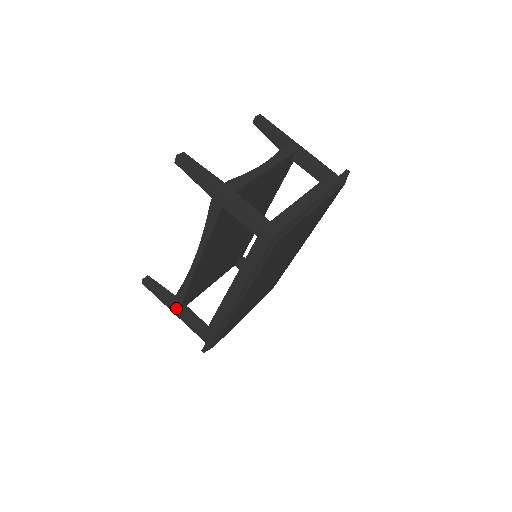
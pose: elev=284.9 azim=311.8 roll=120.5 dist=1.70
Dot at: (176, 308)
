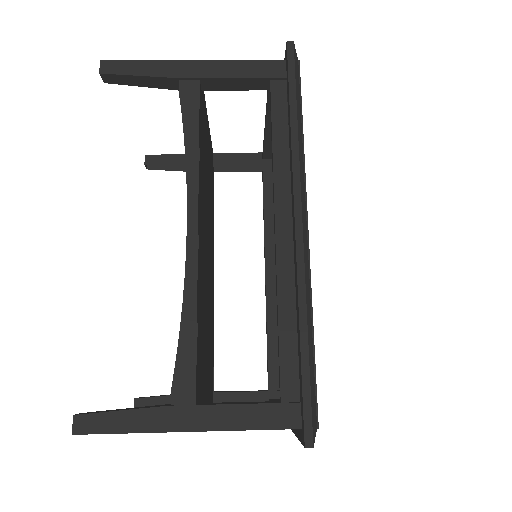
Dot at: (189, 405)
